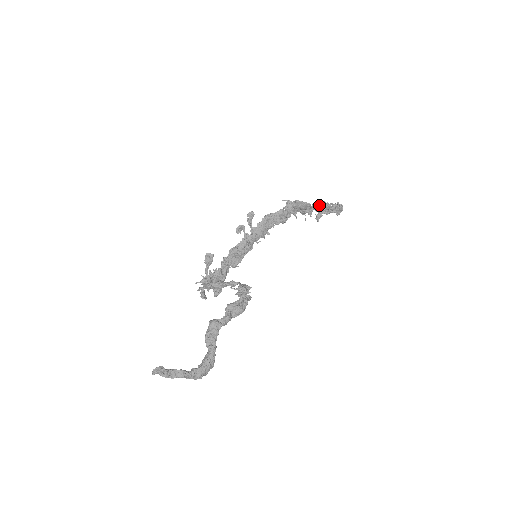
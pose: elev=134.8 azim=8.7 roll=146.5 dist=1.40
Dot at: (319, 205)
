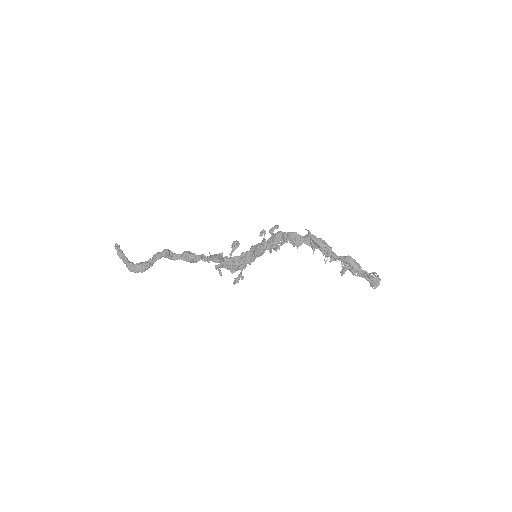
Dot at: (345, 258)
